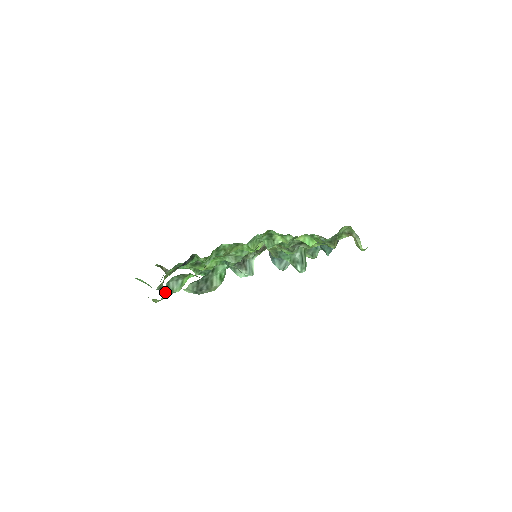
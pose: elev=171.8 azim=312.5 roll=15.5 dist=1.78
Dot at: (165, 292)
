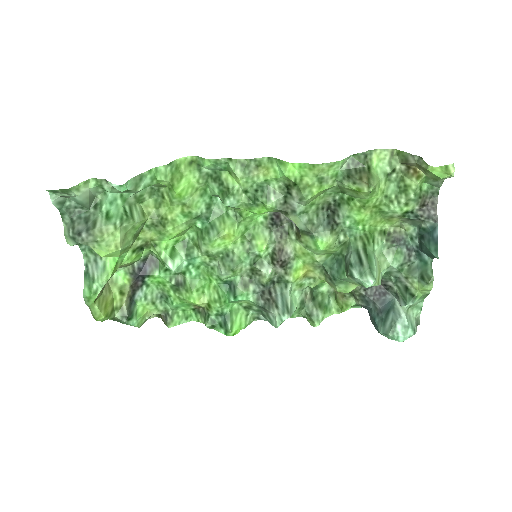
Dot at: (87, 284)
